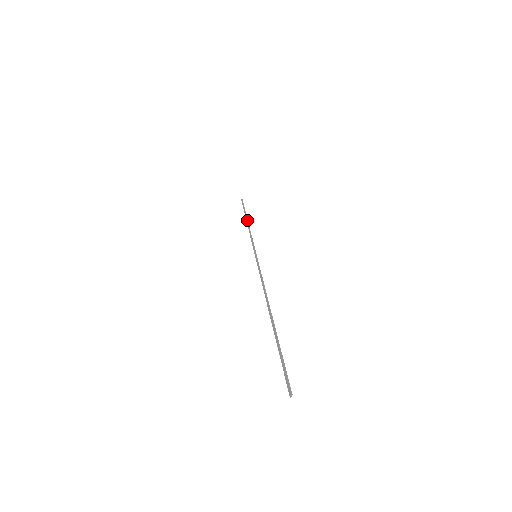
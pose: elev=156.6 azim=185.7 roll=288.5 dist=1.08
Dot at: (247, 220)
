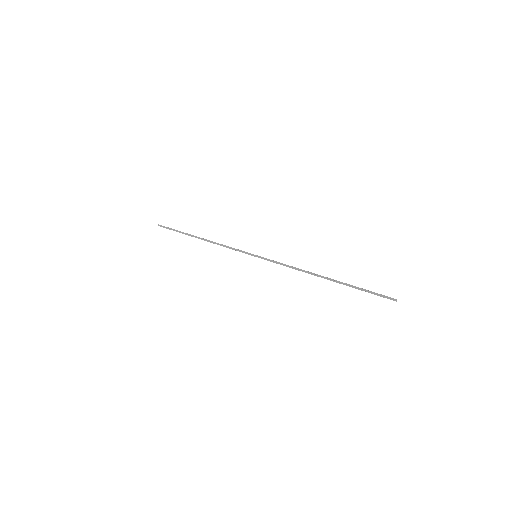
Dot at: (201, 238)
